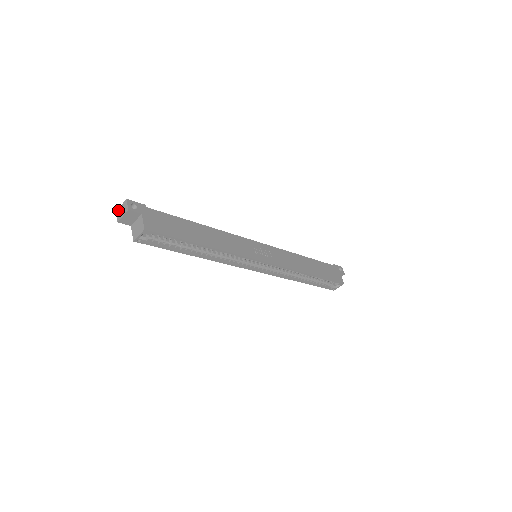
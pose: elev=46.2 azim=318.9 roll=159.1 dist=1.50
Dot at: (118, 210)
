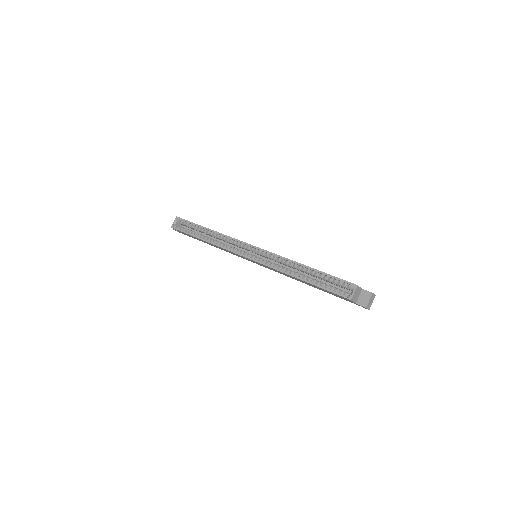
Dot at: occluded
